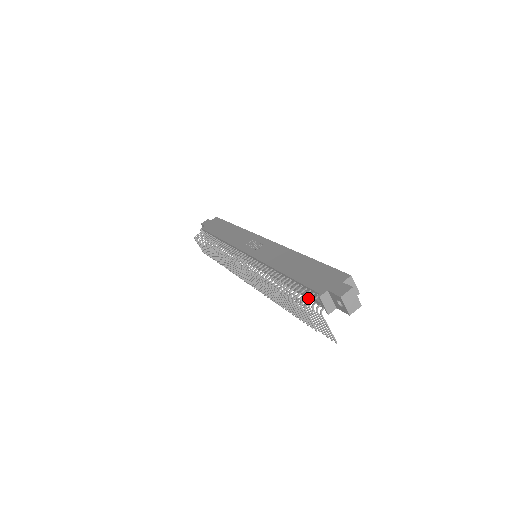
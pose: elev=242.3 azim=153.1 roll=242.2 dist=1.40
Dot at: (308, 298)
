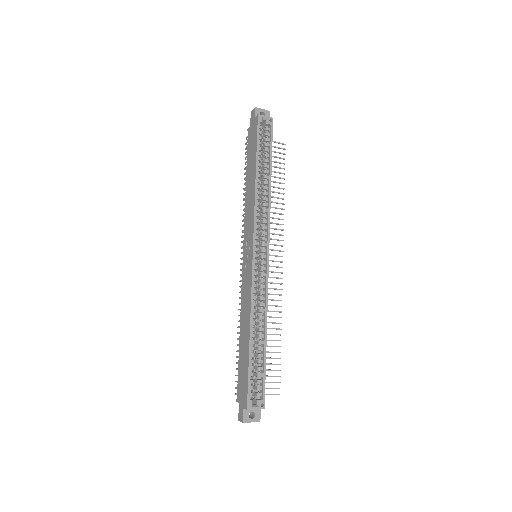
Dot at: occluded
